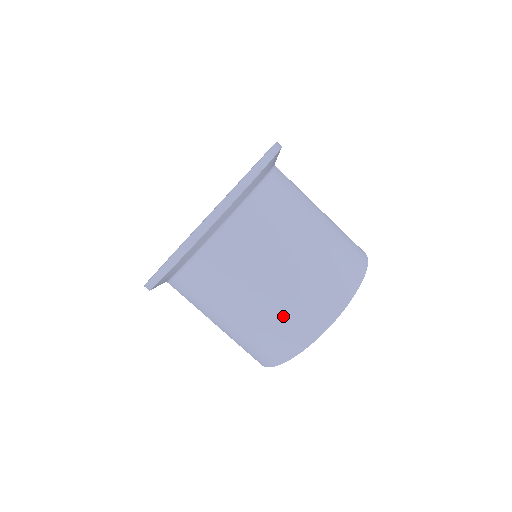
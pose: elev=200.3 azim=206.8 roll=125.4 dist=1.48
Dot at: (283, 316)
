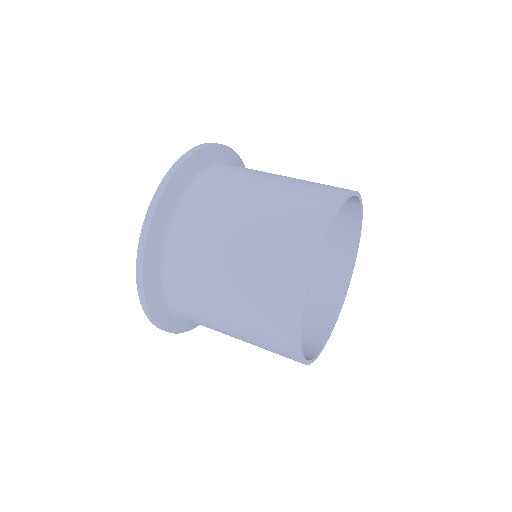
Dot at: (258, 305)
